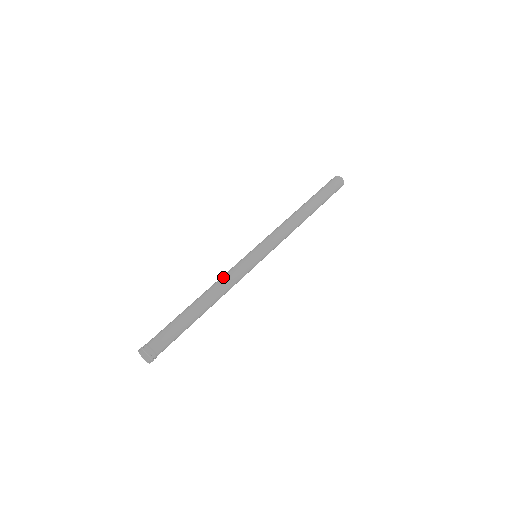
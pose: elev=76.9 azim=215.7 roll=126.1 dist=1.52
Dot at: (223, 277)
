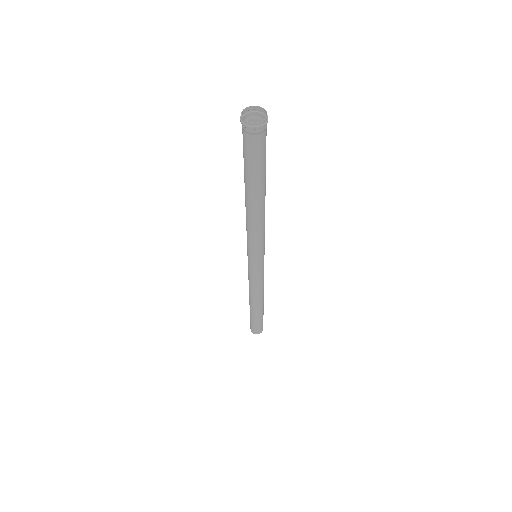
Dot at: occluded
